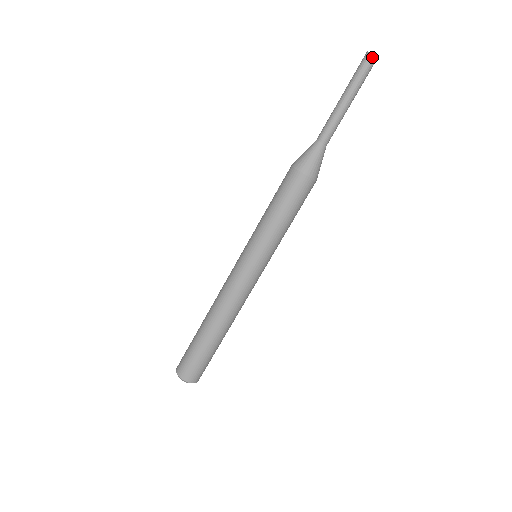
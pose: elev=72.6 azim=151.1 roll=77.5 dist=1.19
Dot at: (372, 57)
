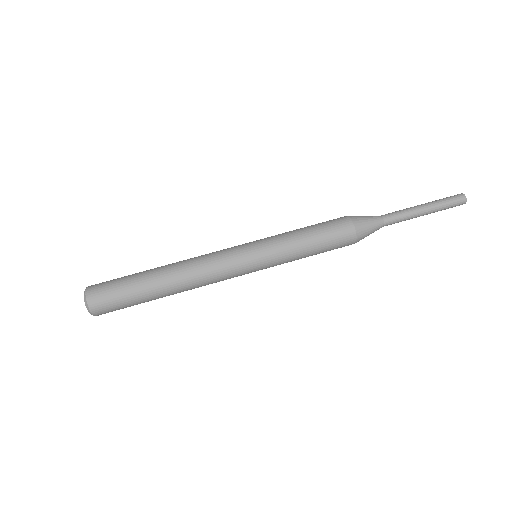
Dot at: (461, 194)
